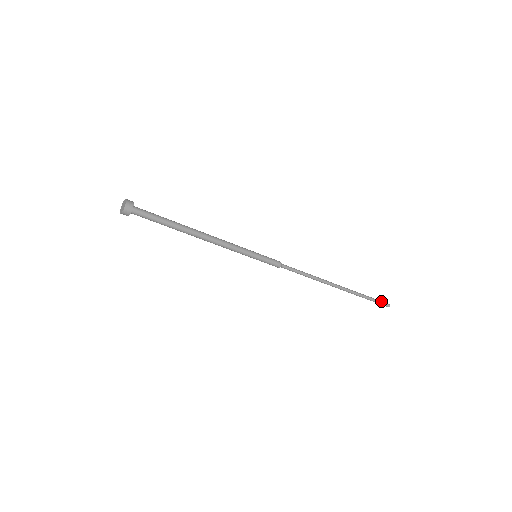
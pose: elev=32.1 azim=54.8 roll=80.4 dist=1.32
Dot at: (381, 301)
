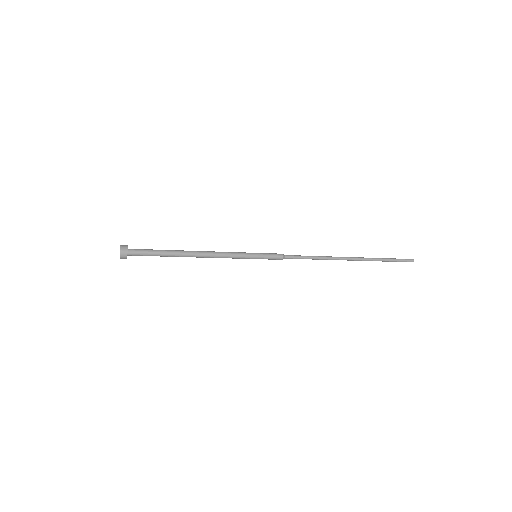
Dot at: (402, 259)
